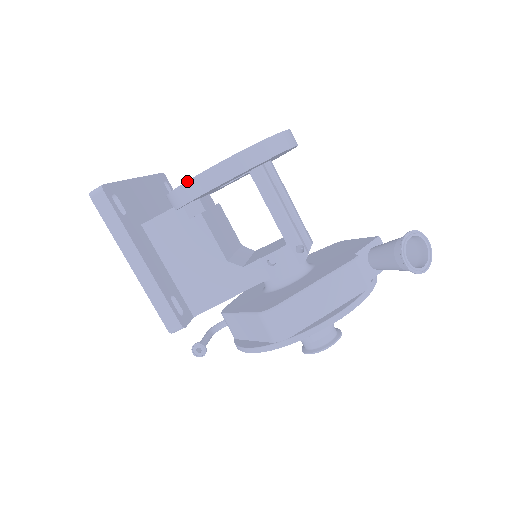
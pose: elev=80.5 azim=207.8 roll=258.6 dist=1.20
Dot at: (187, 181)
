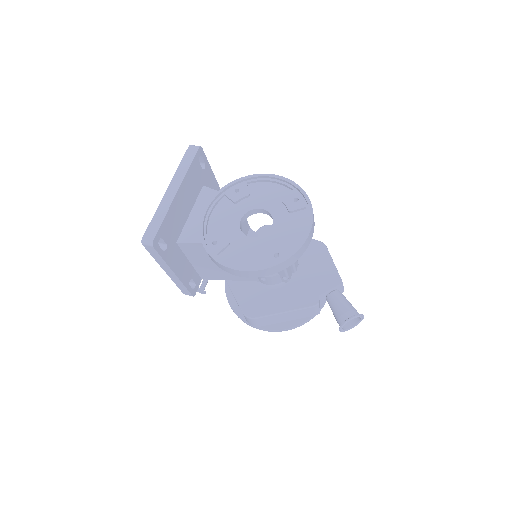
Dot at: (217, 262)
